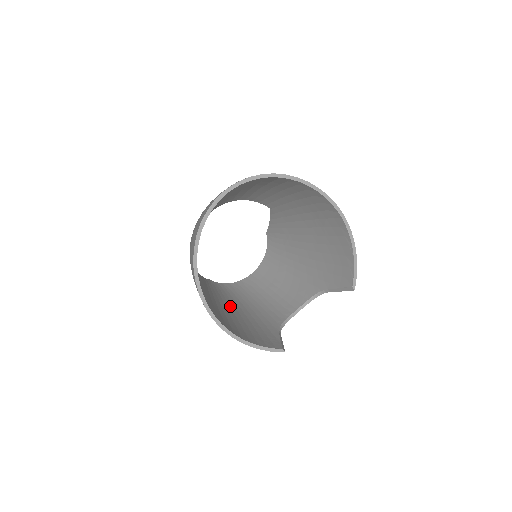
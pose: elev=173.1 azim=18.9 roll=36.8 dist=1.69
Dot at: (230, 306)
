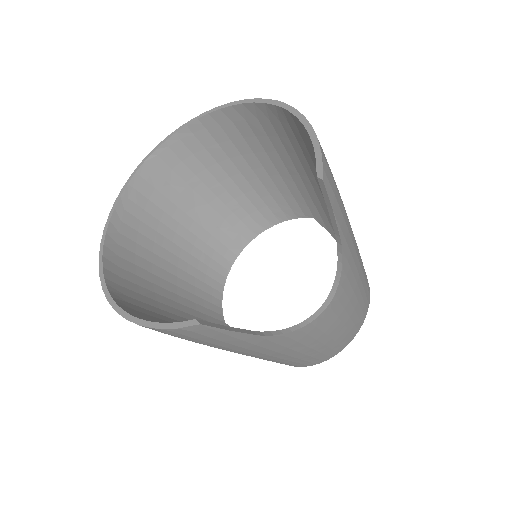
Dot at: occluded
